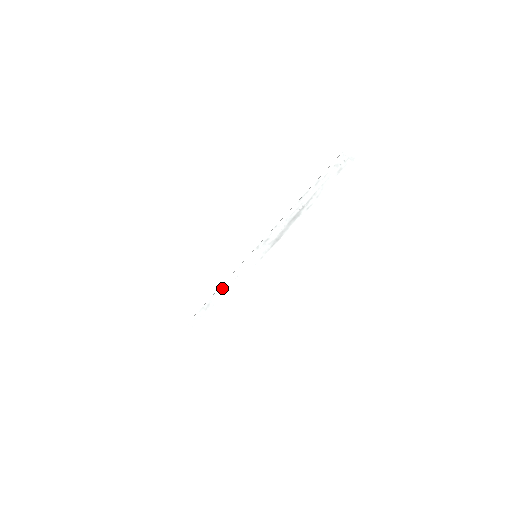
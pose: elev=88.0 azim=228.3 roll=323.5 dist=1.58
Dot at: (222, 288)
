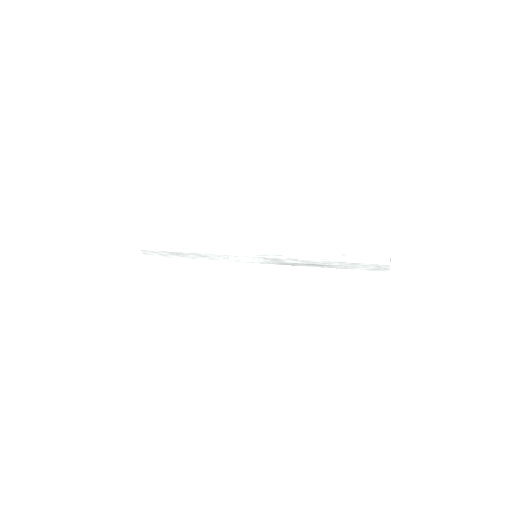
Dot at: (204, 255)
